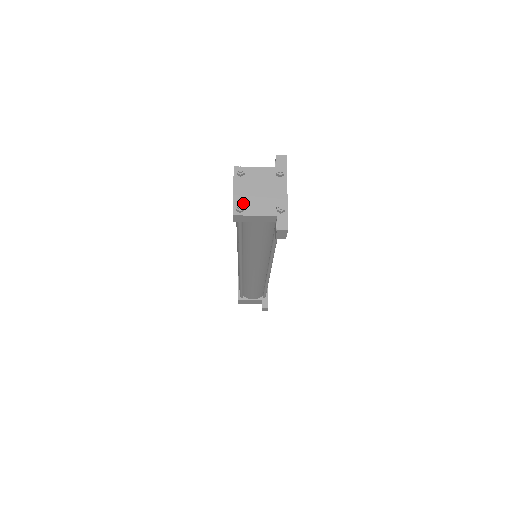
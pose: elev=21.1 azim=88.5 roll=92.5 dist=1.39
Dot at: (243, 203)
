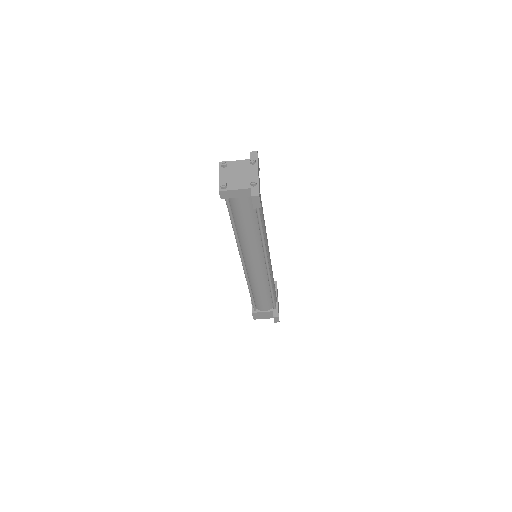
Dot at: (226, 183)
